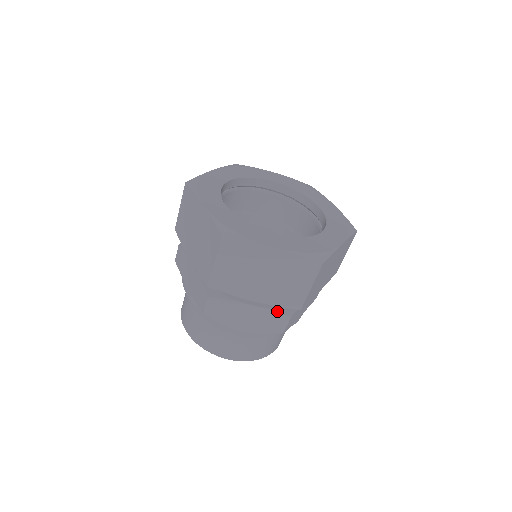
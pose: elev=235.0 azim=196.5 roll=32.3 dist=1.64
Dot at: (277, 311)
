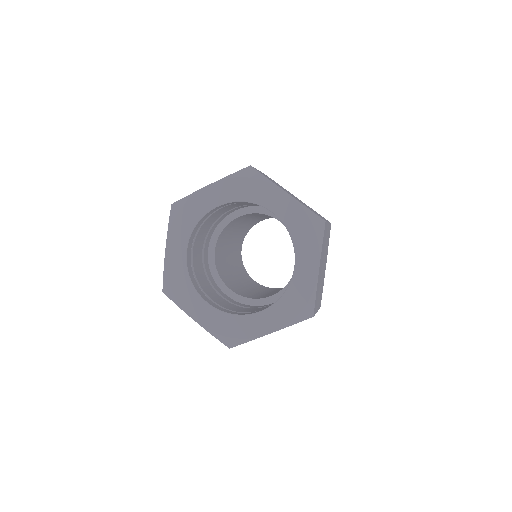
Dot at: occluded
